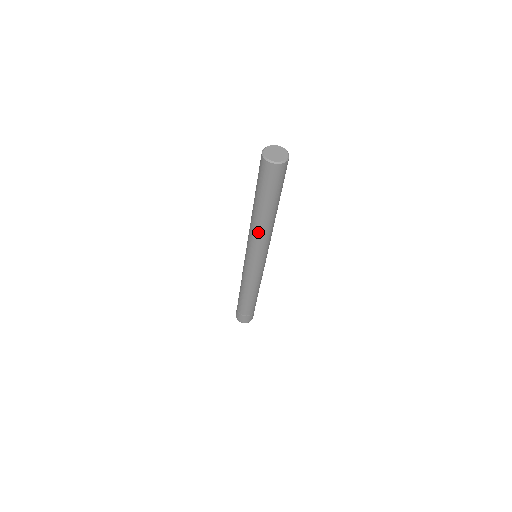
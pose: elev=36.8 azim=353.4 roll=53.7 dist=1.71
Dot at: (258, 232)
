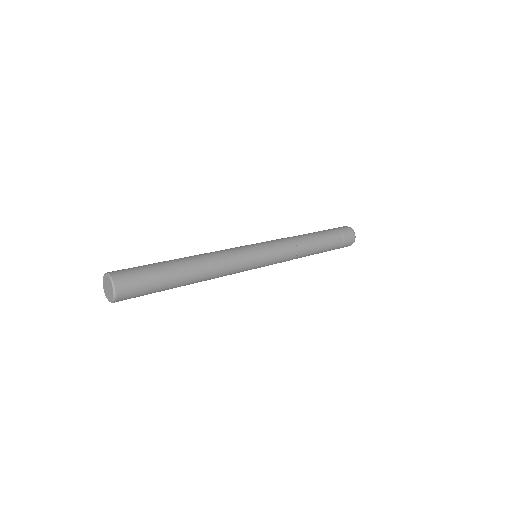
Dot at: occluded
